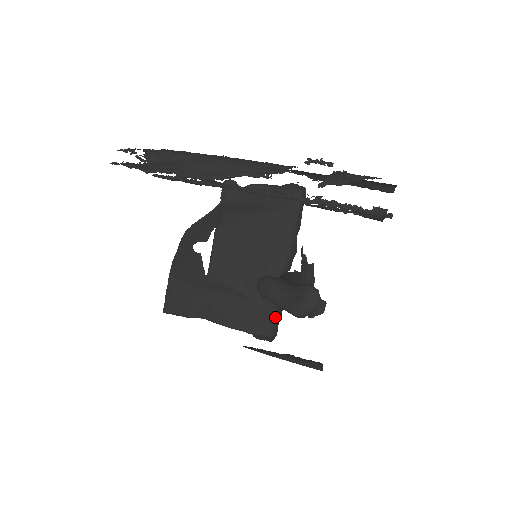
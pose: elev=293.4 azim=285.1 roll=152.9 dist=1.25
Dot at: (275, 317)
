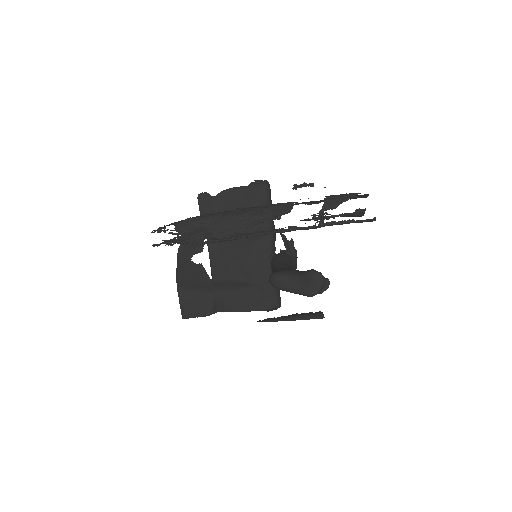
Dot at: (277, 292)
